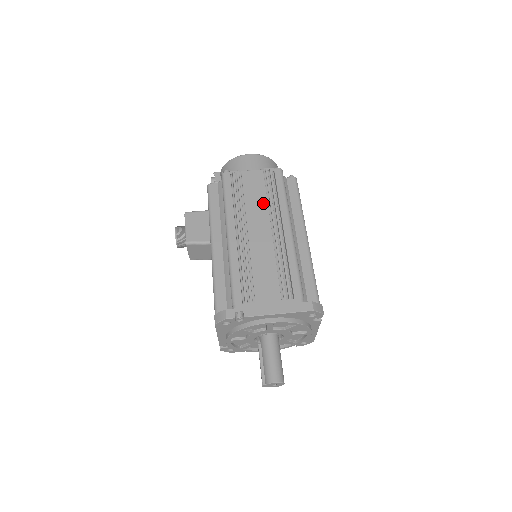
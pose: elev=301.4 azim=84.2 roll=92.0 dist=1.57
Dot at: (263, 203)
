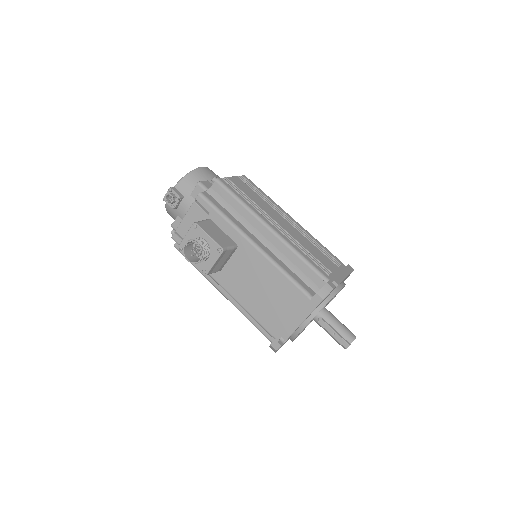
Dot at: (264, 202)
